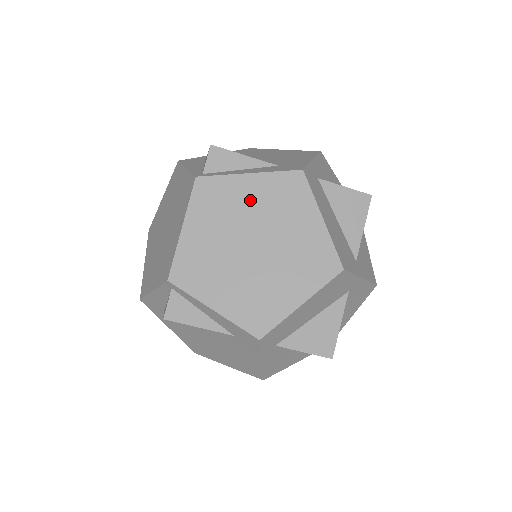
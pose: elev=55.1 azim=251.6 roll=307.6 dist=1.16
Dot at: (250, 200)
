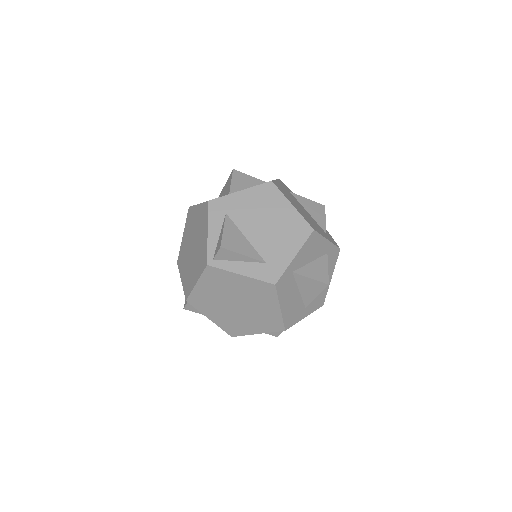
Dot at: (239, 286)
